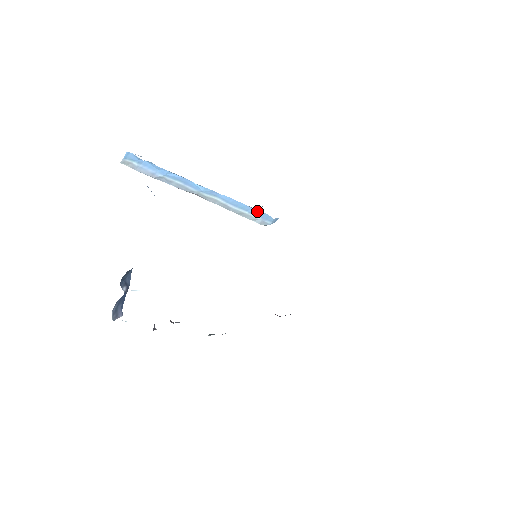
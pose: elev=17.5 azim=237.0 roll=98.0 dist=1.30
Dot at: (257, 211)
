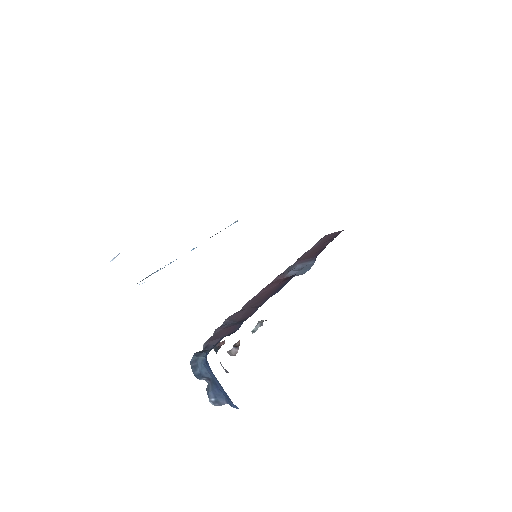
Dot at: occluded
